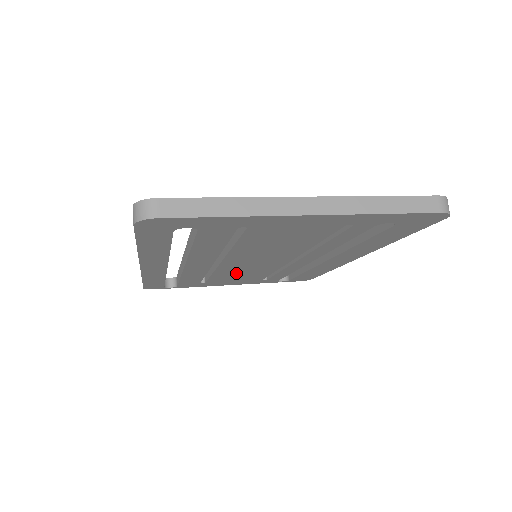
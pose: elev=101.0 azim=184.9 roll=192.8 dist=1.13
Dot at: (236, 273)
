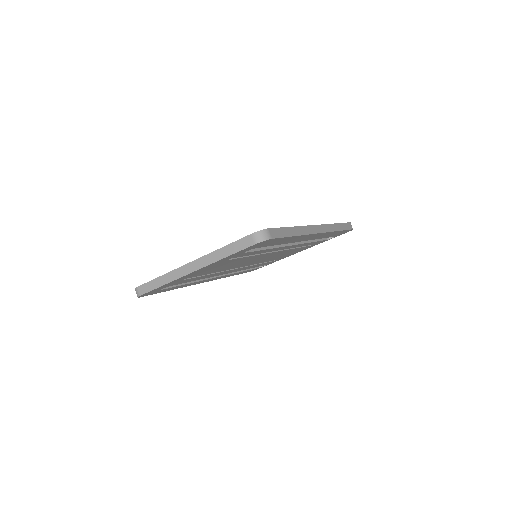
Dot at: occluded
